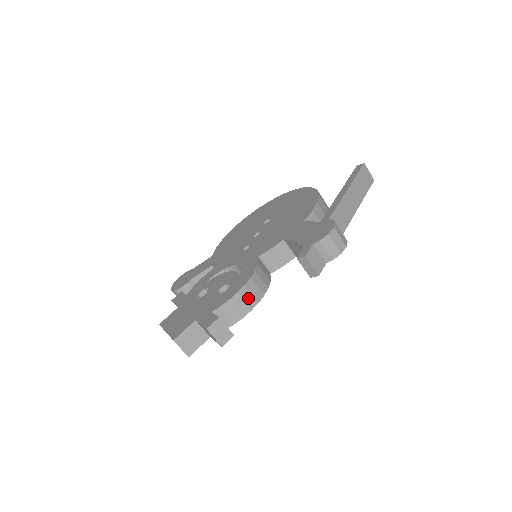
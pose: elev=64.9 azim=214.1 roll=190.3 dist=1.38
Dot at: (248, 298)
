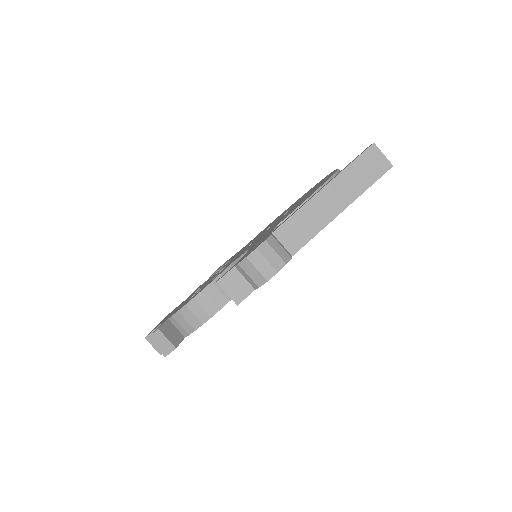
Dot at: (199, 311)
